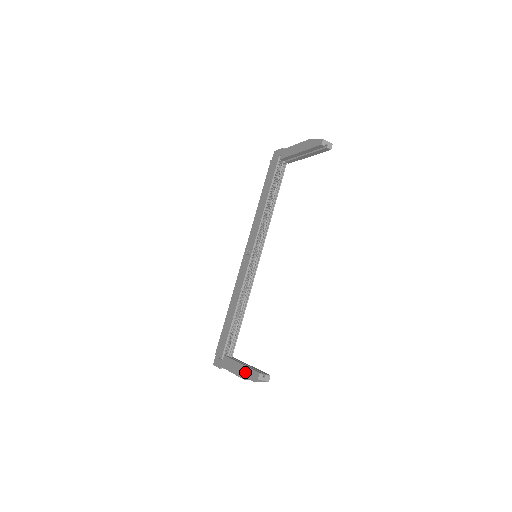
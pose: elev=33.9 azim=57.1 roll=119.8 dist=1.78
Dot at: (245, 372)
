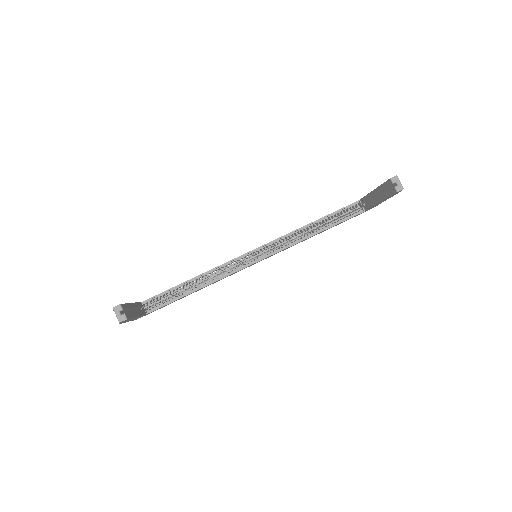
Dot at: occluded
